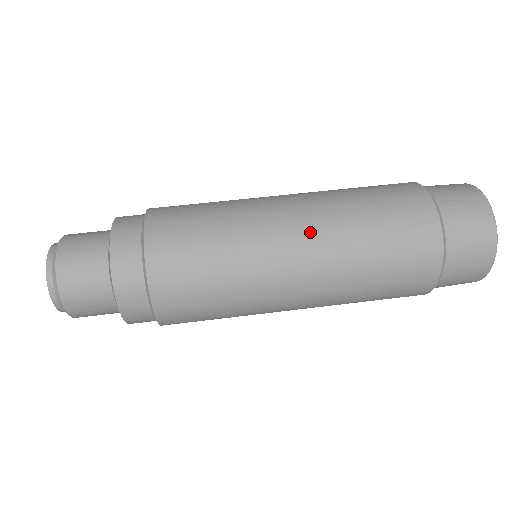
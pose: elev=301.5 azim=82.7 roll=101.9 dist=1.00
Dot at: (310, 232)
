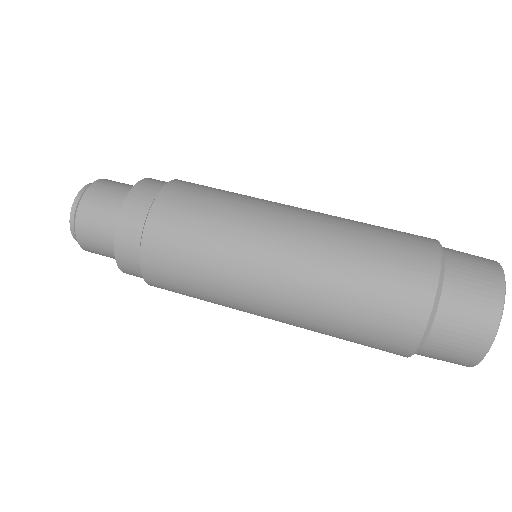
Dot at: (307, 226)
